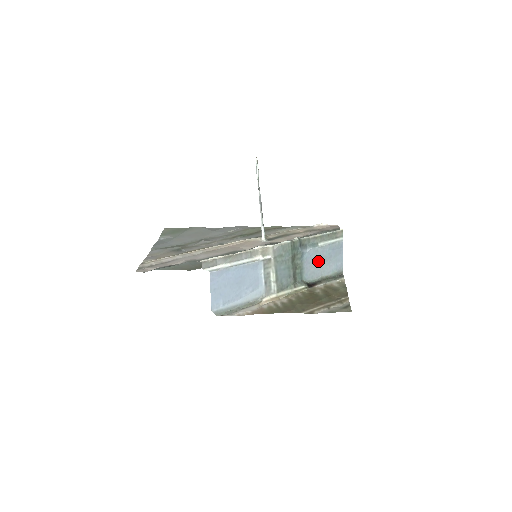
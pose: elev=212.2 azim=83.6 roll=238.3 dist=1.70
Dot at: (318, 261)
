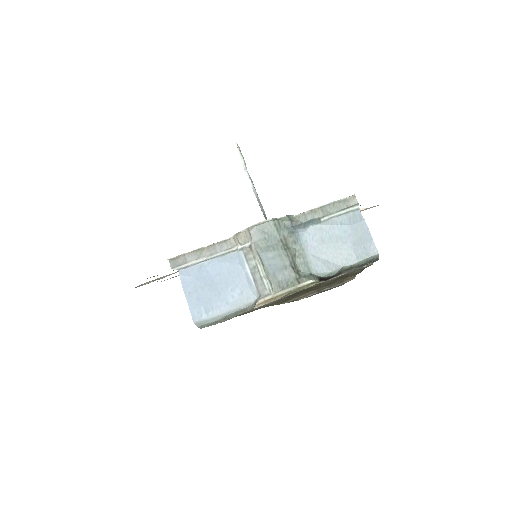
Dot at: (330, 244)
